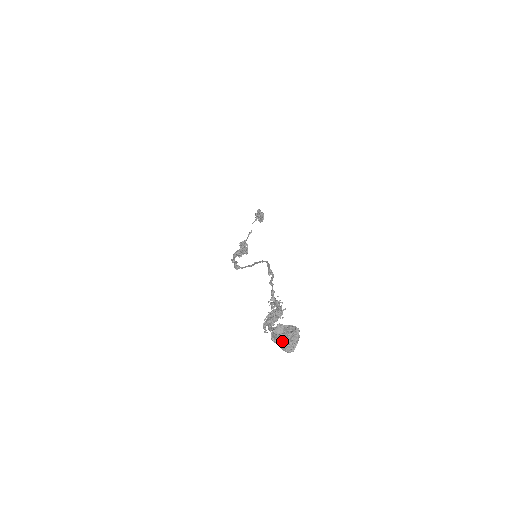
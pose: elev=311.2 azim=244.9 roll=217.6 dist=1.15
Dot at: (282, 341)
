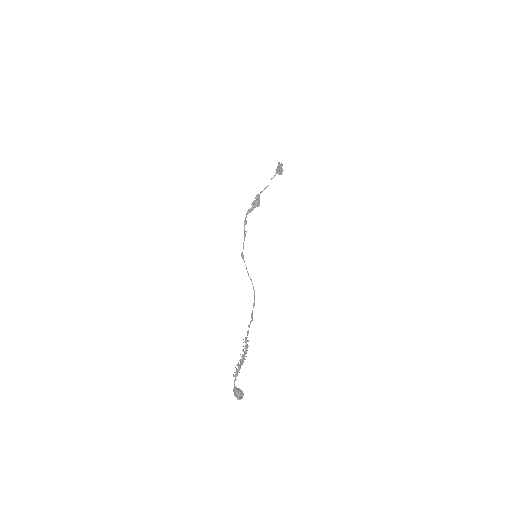
Dot at: (236, 397)
